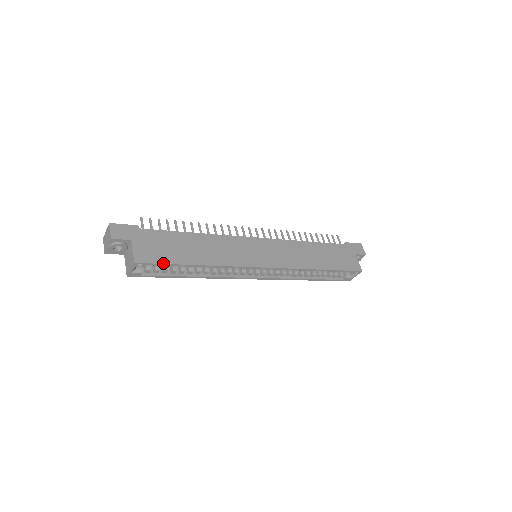
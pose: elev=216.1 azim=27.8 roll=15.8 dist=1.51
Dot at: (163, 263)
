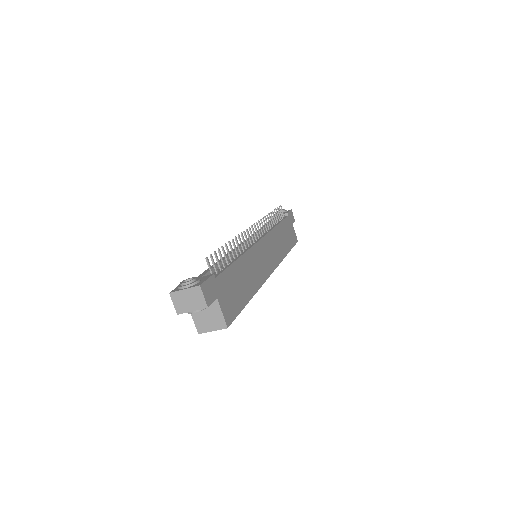
Dot at: (239, 313)
